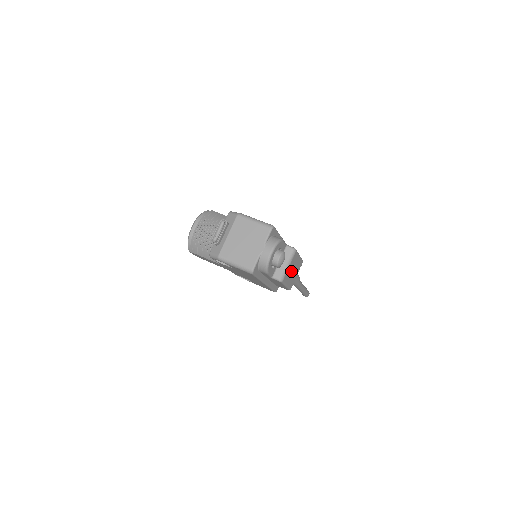
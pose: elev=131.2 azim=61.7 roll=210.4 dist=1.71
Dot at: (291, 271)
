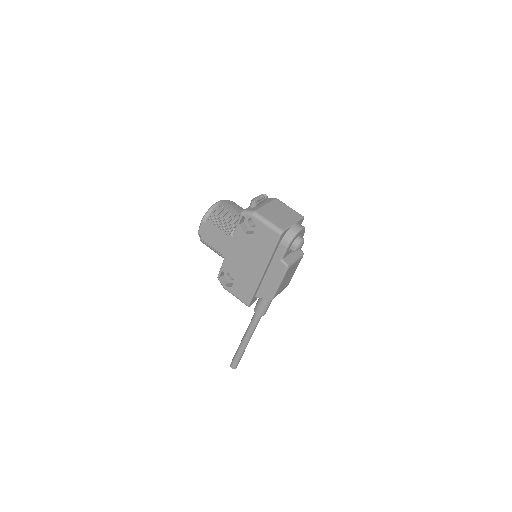
Dot at: (289, 273)
